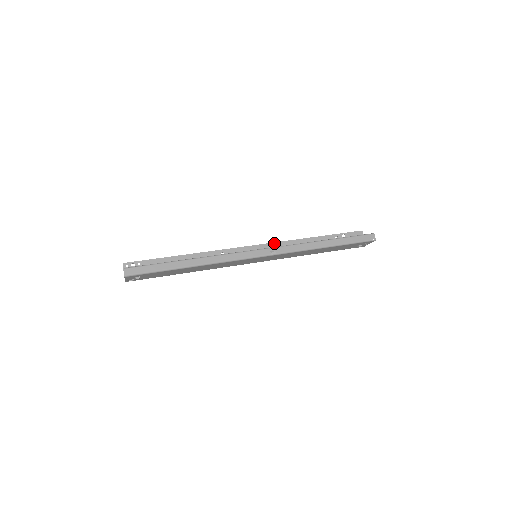
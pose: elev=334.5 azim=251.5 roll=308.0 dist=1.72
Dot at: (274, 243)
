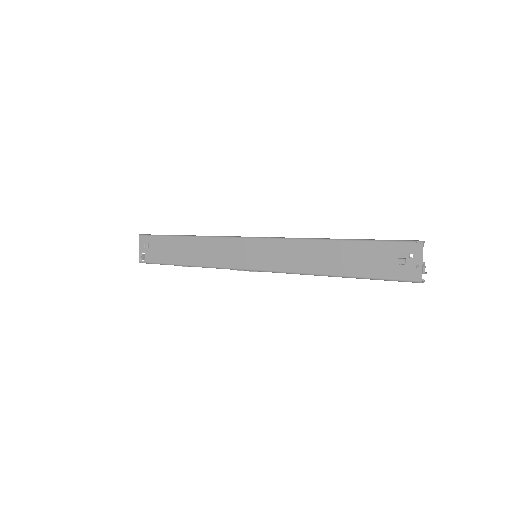
Dot at: occluded
